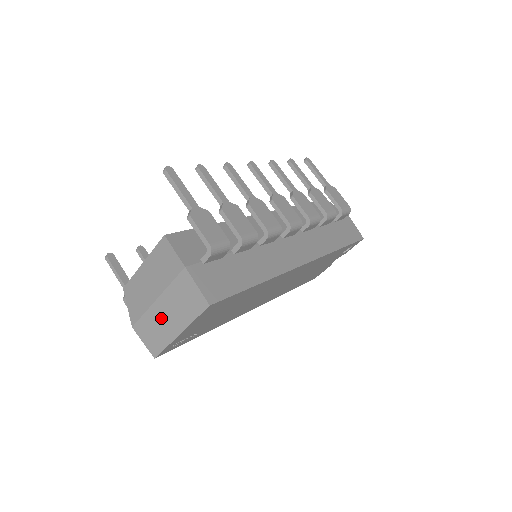
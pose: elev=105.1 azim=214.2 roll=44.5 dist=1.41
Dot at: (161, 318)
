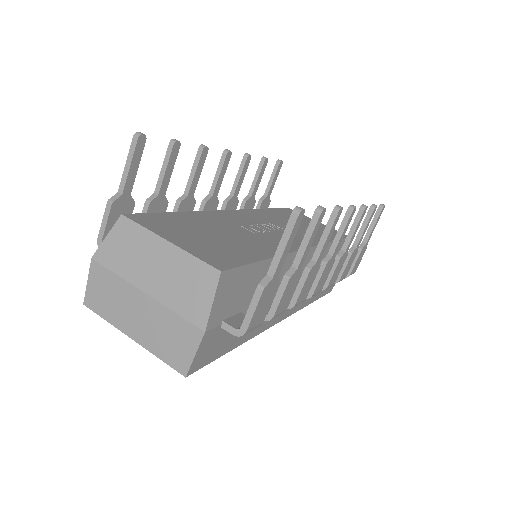
Dot at: (130, 305)
